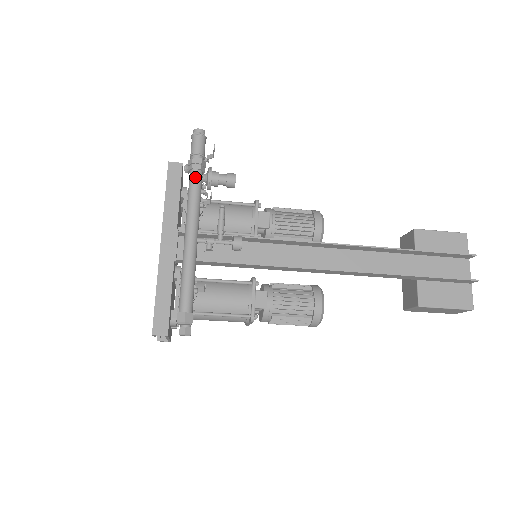
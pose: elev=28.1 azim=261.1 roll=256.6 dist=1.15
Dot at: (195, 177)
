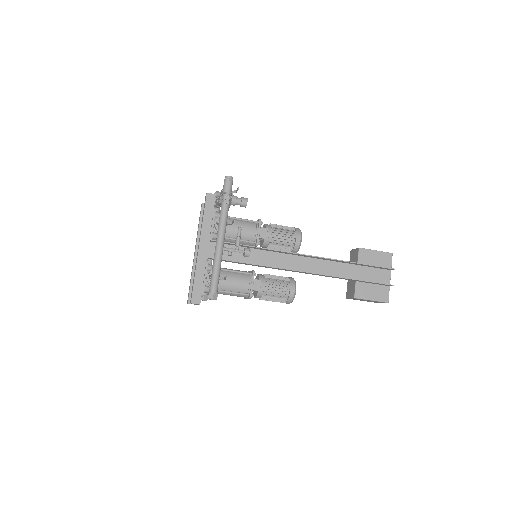
Dot at: (225, 208)
